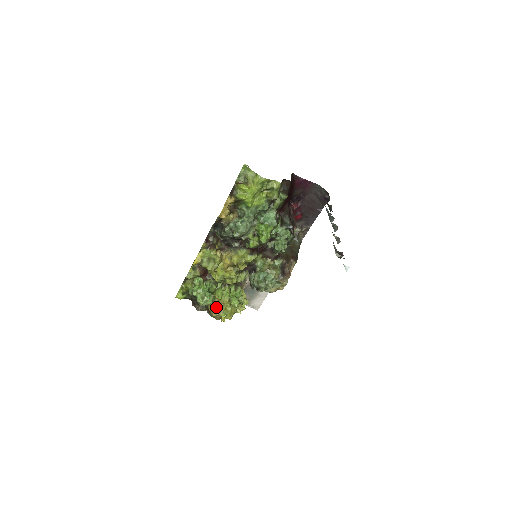
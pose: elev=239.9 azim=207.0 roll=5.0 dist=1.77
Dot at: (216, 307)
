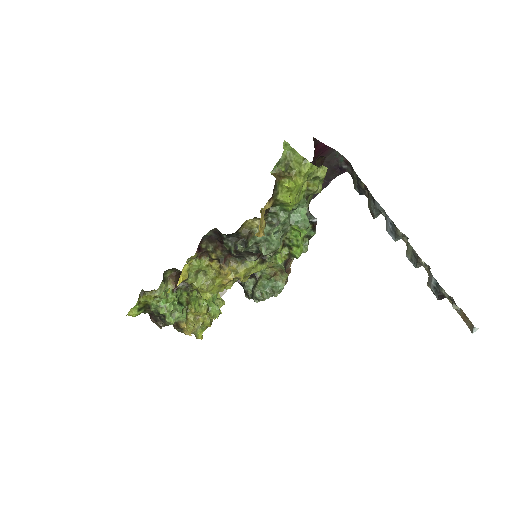
Dot at: (191, 323)
